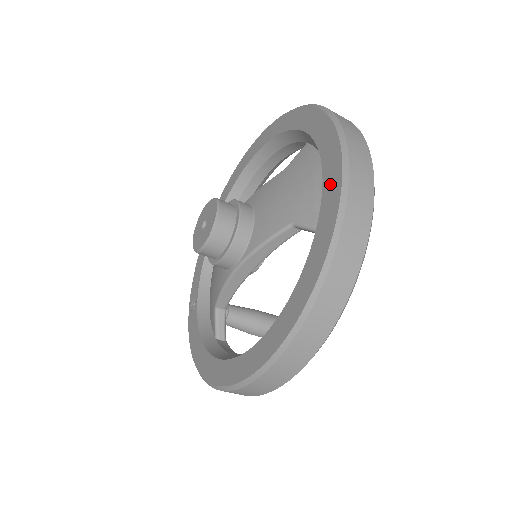
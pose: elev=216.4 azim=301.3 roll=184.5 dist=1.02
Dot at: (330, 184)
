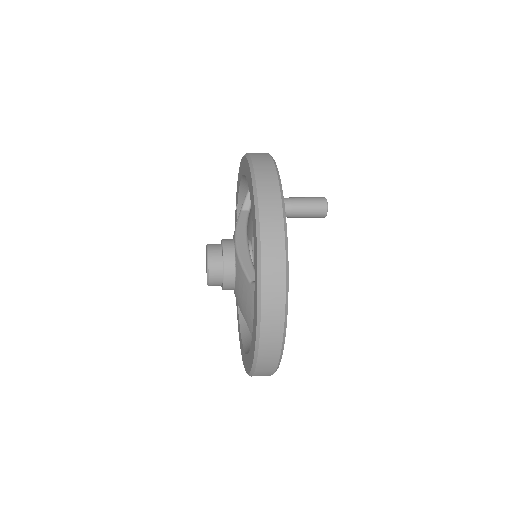
Dot at: (250, 358)
